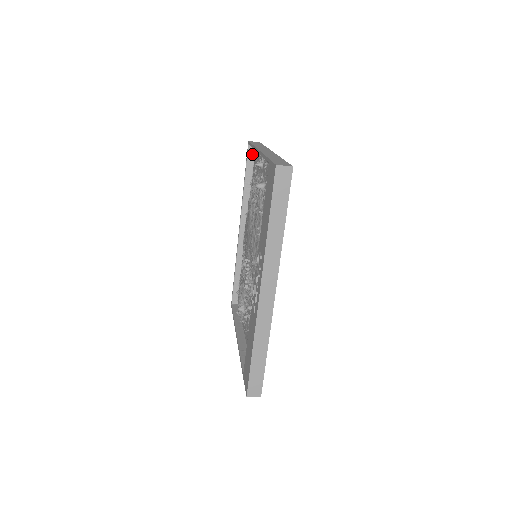
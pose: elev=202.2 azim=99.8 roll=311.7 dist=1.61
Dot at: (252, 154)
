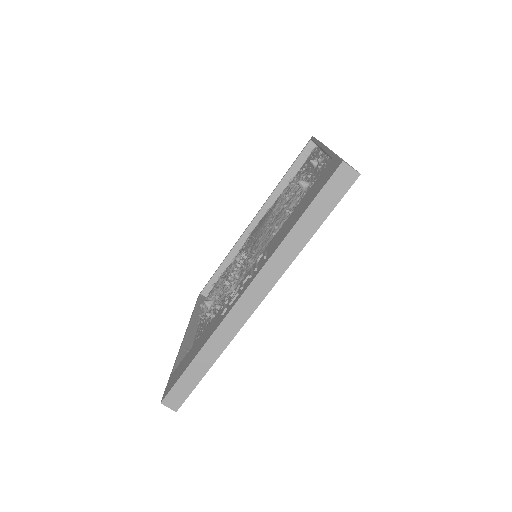
Dot at: (309, 151)
